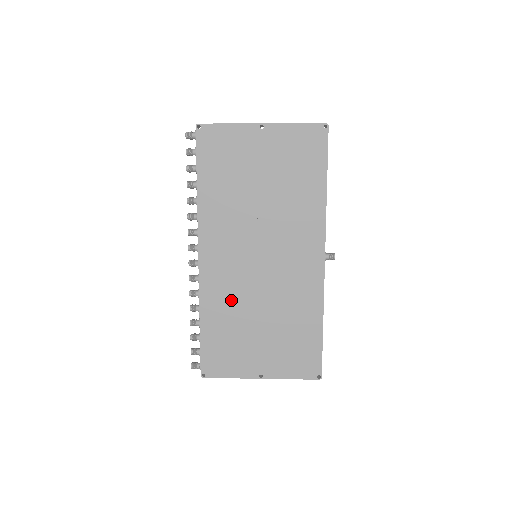
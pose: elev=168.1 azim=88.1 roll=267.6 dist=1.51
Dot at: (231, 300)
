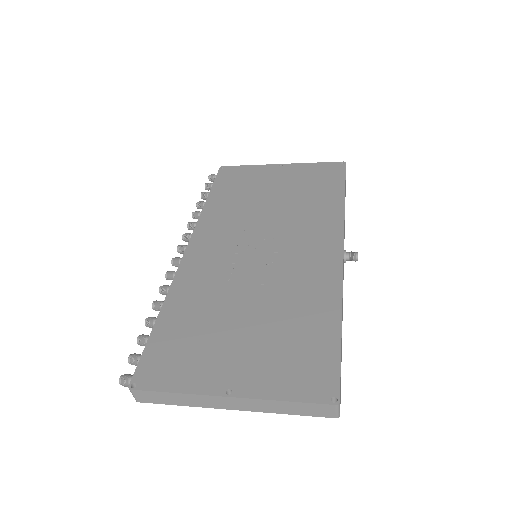
Dot at: (211, 289)
